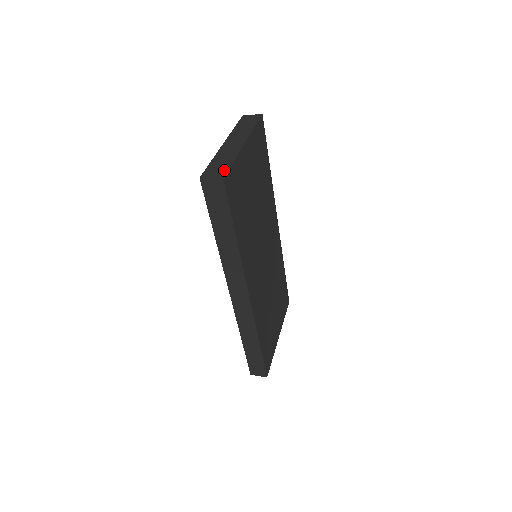
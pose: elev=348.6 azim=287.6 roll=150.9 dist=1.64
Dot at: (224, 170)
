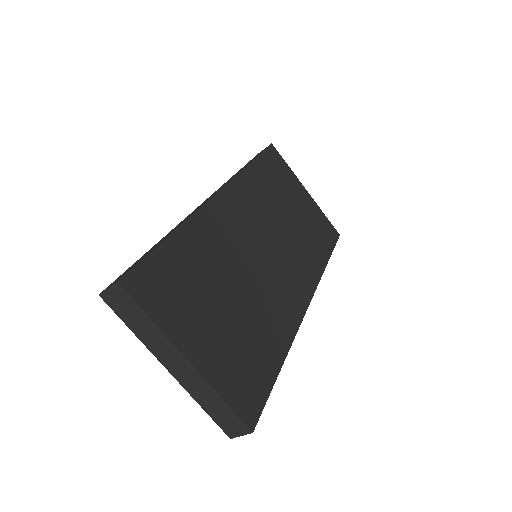
Dot at: occluded
